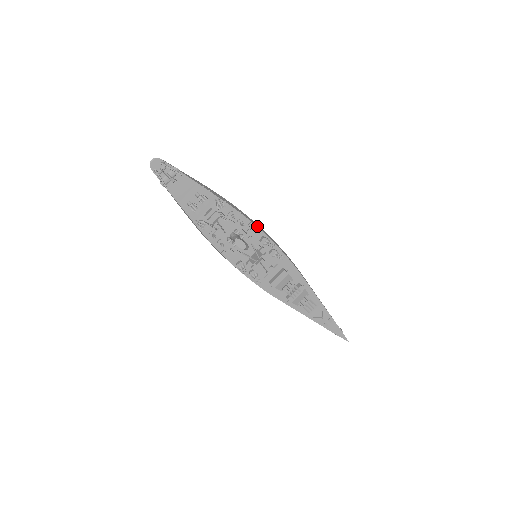
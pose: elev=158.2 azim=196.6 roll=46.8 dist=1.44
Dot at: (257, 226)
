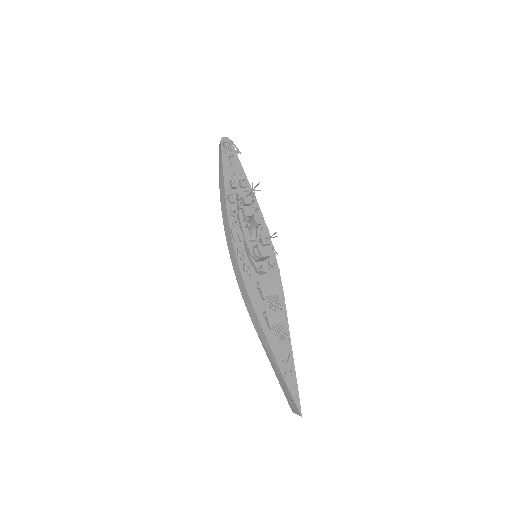
Dot at: (269, 235)
